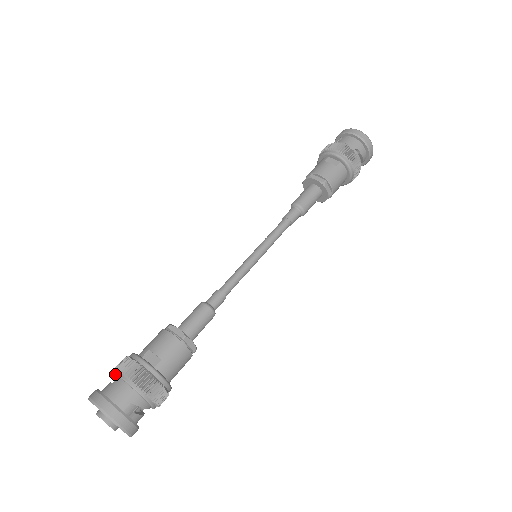
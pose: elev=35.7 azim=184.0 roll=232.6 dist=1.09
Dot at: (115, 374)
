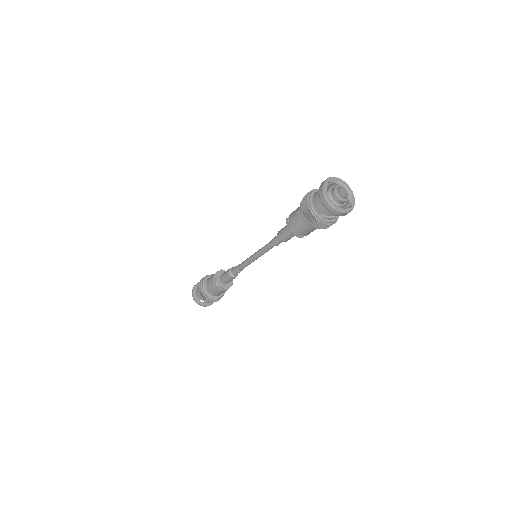
Dot at: occluded
